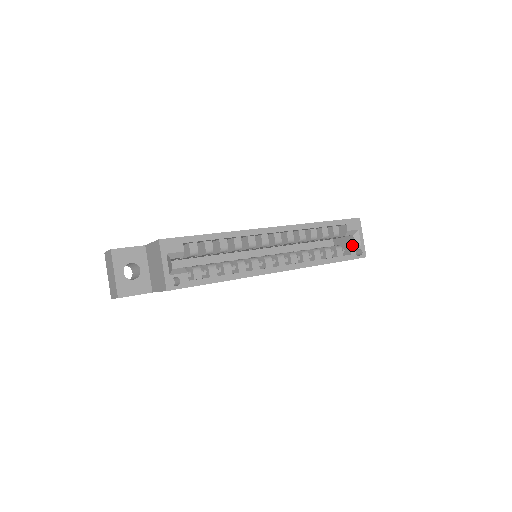
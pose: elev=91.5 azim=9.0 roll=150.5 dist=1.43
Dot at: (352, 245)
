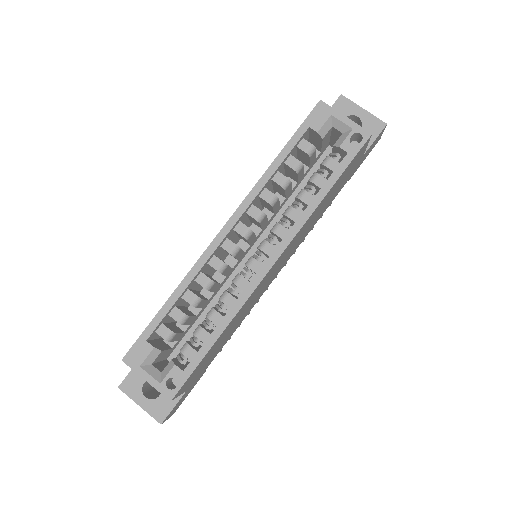
Dot at: (340, 140)
